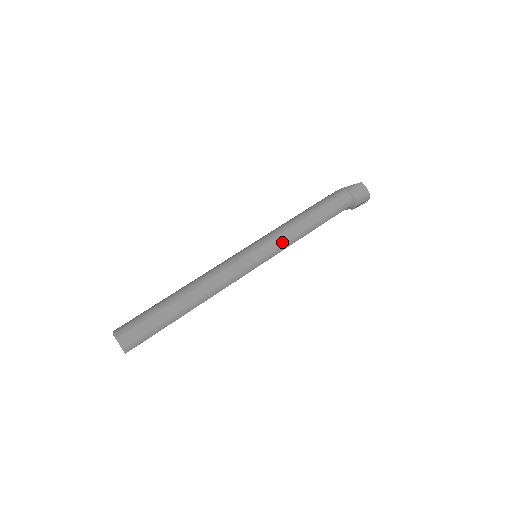
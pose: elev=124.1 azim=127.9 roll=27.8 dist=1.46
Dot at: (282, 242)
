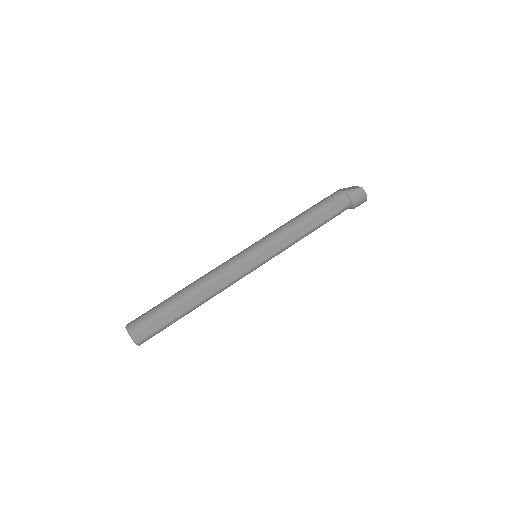
Dot at: (282, 247)
